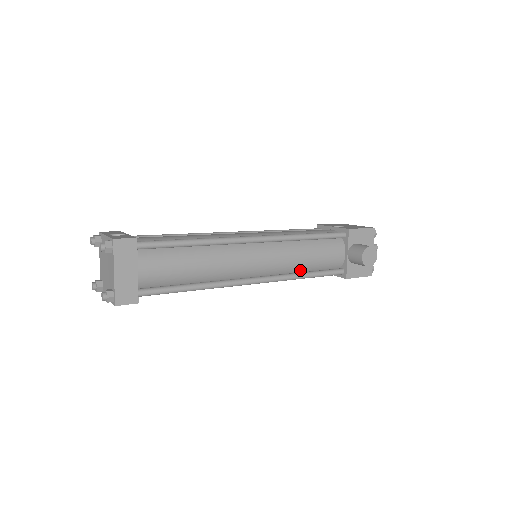
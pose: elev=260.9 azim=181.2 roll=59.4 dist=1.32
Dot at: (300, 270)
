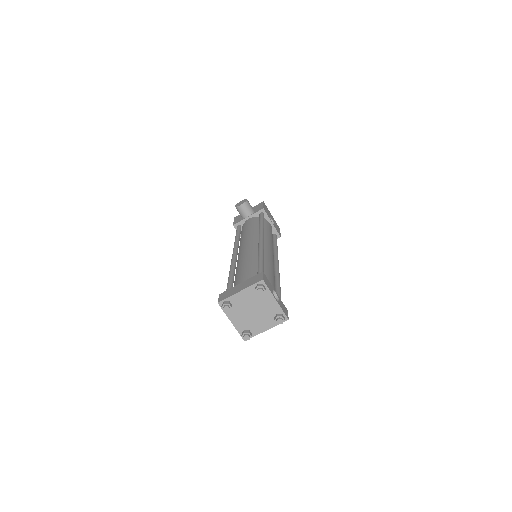
Dot at: occluded
